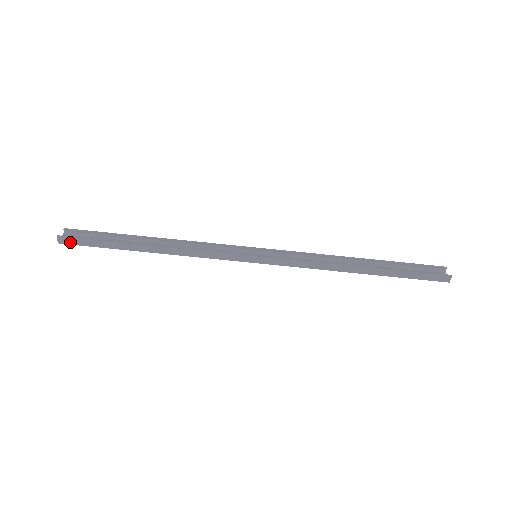
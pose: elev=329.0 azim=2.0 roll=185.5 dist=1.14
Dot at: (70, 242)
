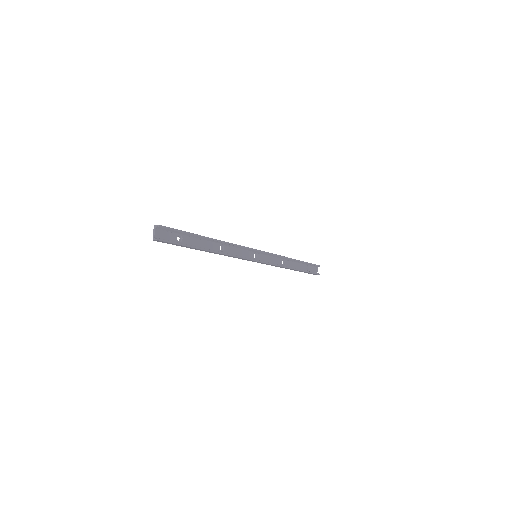
Dot at: (162, 242)
